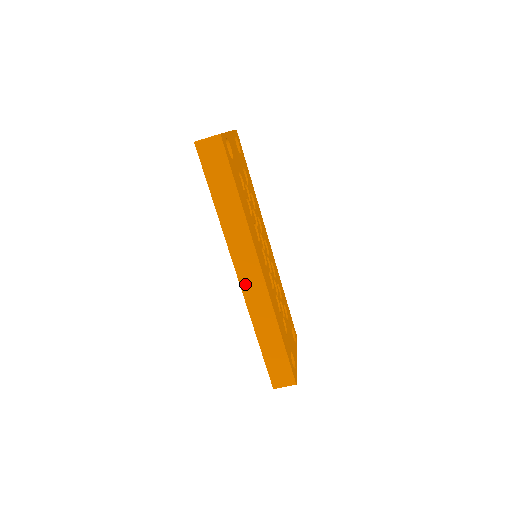
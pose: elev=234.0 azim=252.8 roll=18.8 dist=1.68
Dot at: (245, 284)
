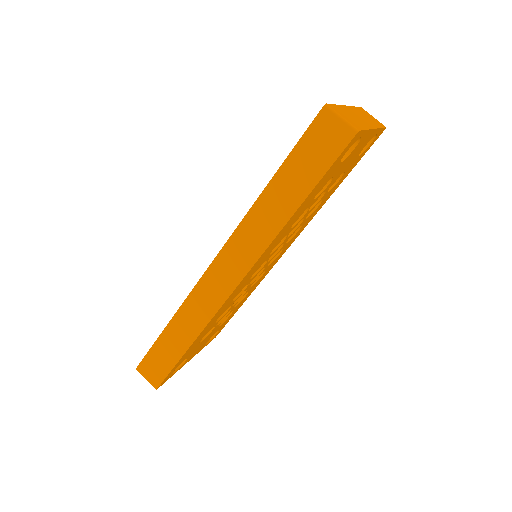
Dot at: (210, 277)
